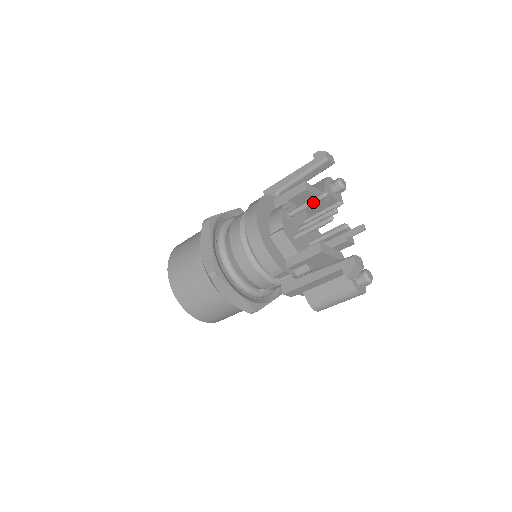
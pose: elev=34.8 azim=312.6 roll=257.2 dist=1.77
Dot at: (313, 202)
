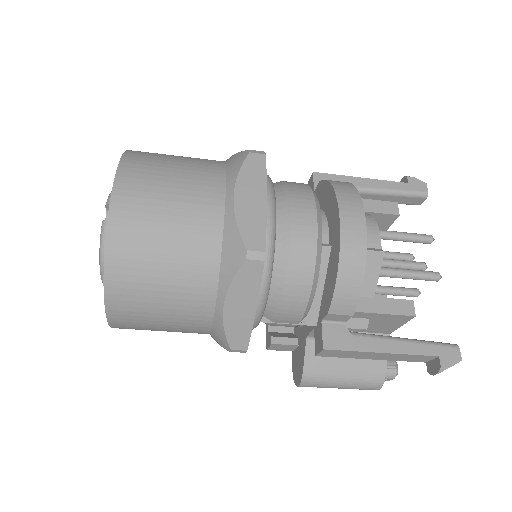
Dot at: (413, 239)
